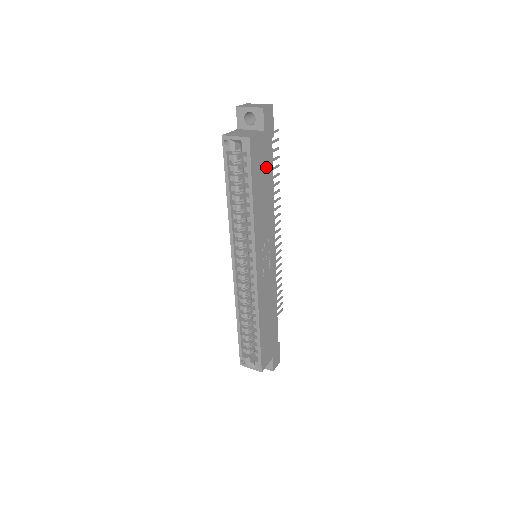
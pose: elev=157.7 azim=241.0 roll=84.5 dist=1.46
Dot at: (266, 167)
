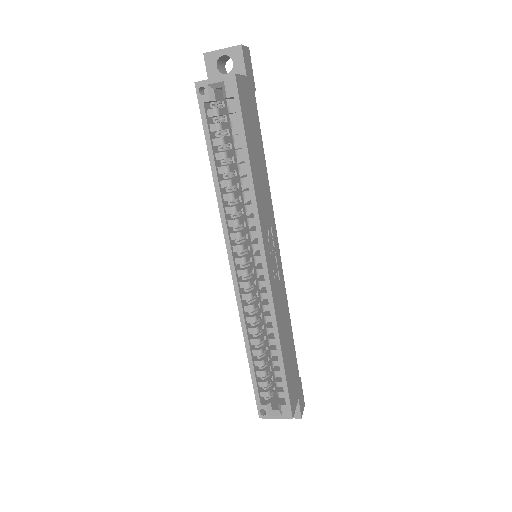
Dot at: (255, 126)
